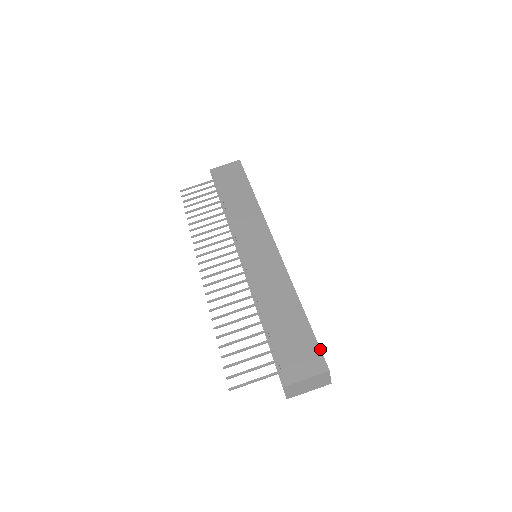
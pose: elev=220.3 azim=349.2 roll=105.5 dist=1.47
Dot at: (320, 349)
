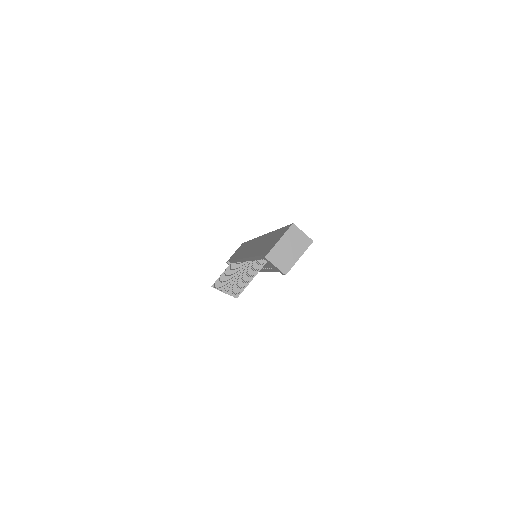
Dot at: (287, 225)
